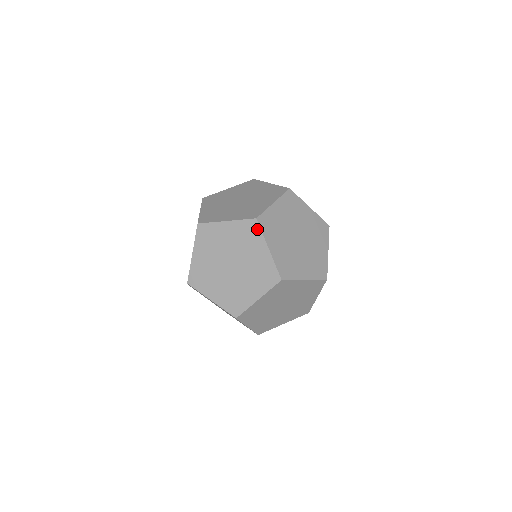
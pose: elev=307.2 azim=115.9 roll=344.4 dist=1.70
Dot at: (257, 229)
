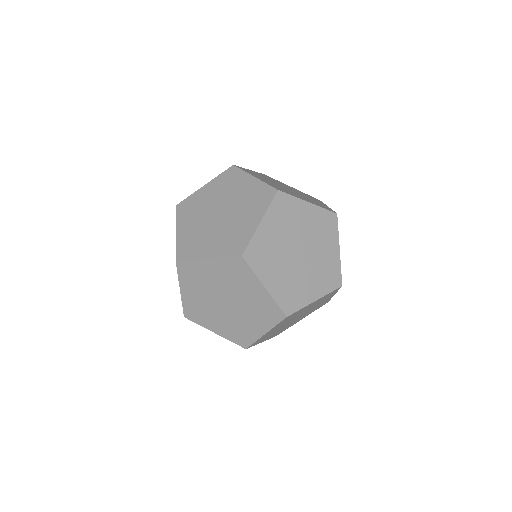
Dot at: (246, 267)
